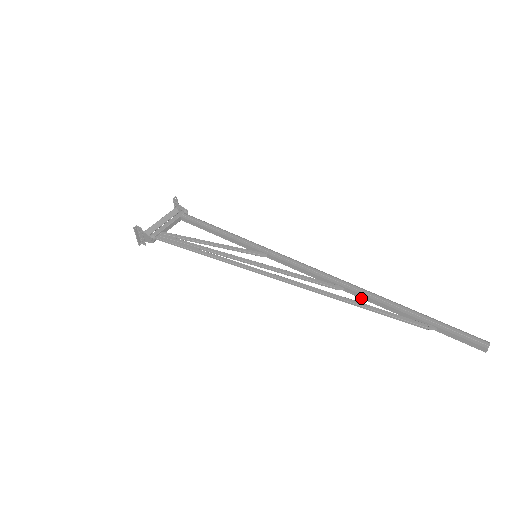
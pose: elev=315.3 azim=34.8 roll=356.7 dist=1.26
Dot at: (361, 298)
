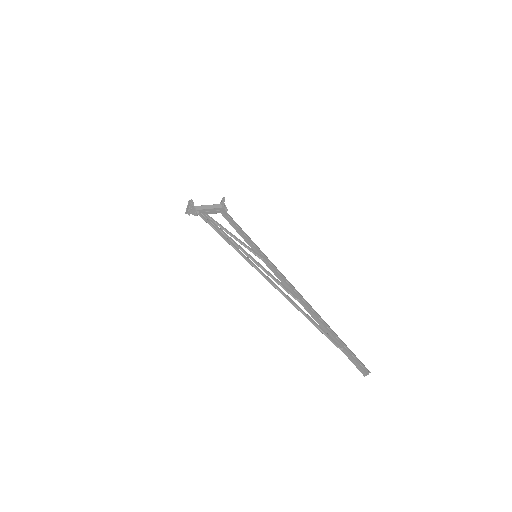
Dot at: (307, 311)
